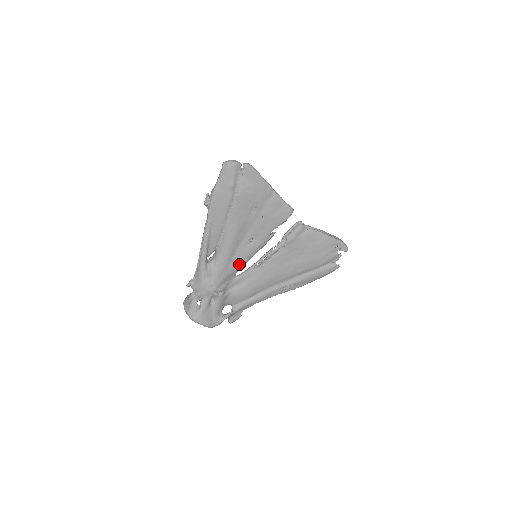
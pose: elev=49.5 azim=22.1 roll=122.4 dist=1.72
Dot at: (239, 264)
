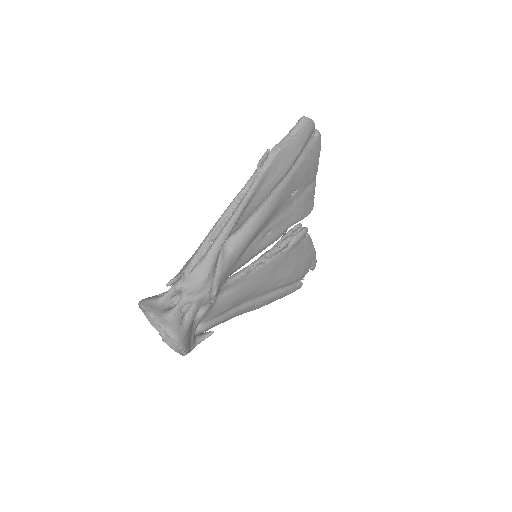
Dot at: (243, 263)
